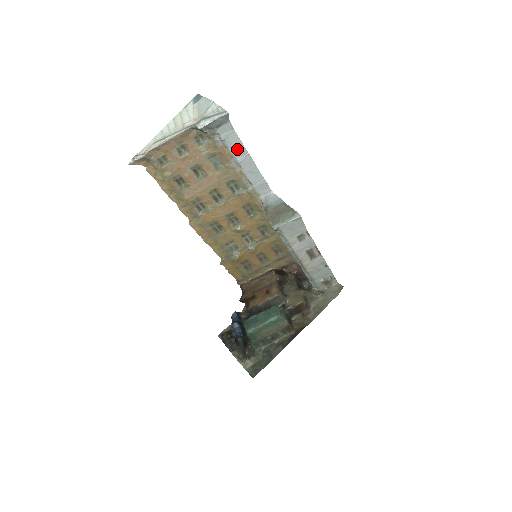
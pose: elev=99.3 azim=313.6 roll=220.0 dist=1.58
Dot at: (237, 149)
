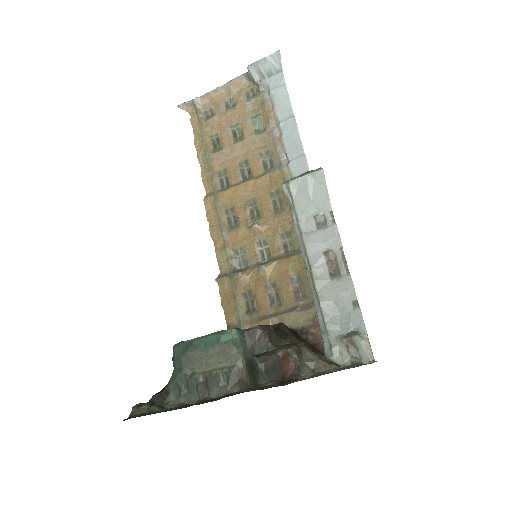
Dot at: (283, 107)
